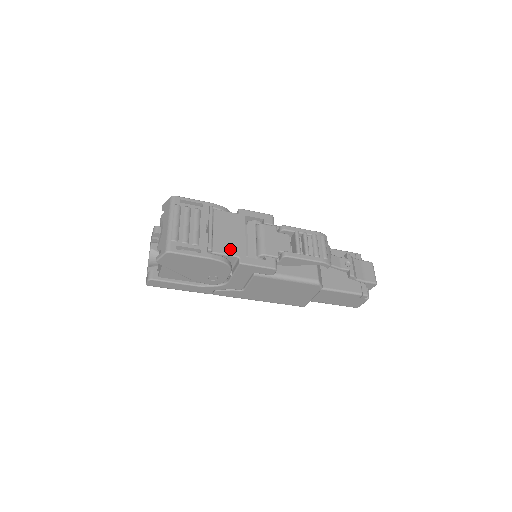
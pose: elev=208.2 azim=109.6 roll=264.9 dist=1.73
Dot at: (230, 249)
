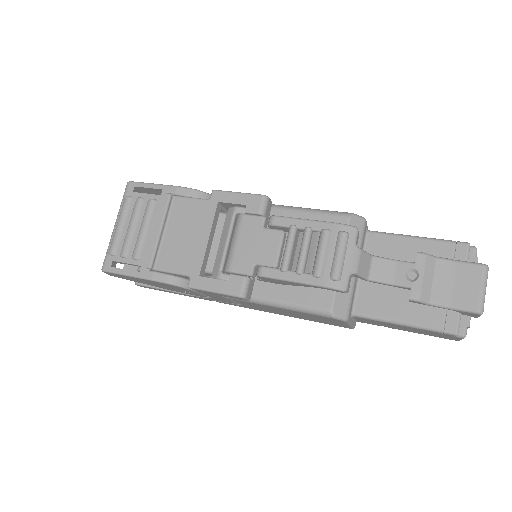
Dot at: (180, 263)
